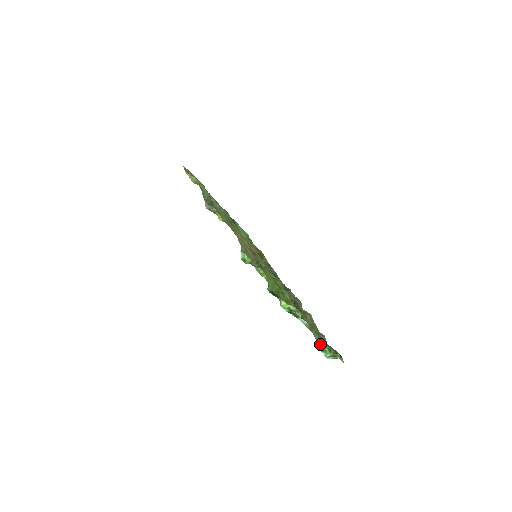
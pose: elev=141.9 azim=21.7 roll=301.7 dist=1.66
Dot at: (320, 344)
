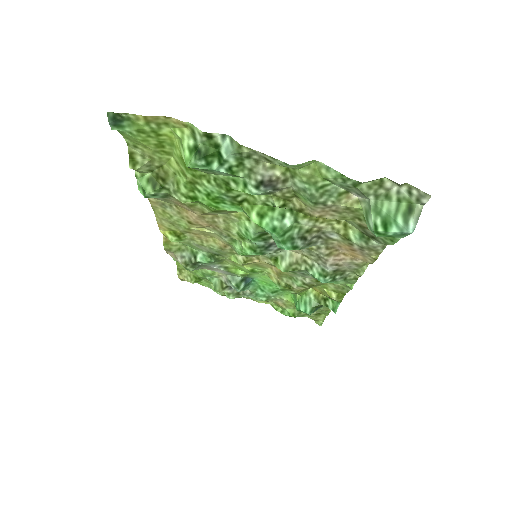
Dot at: (370, 220)
